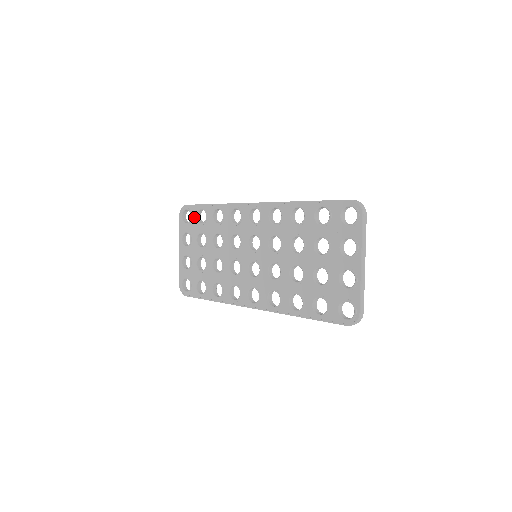
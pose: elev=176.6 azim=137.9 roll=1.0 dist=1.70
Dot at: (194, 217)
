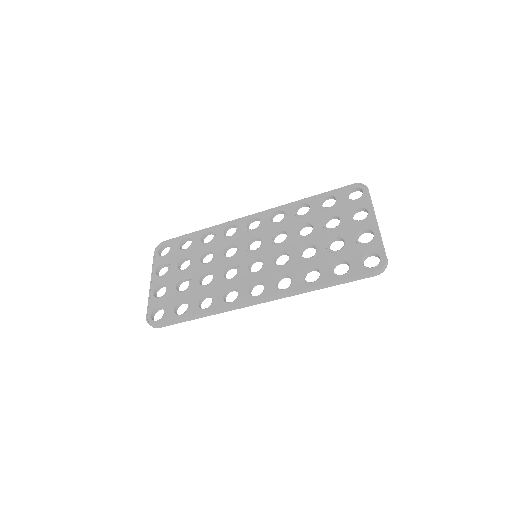
Dot at: (175, 247)
